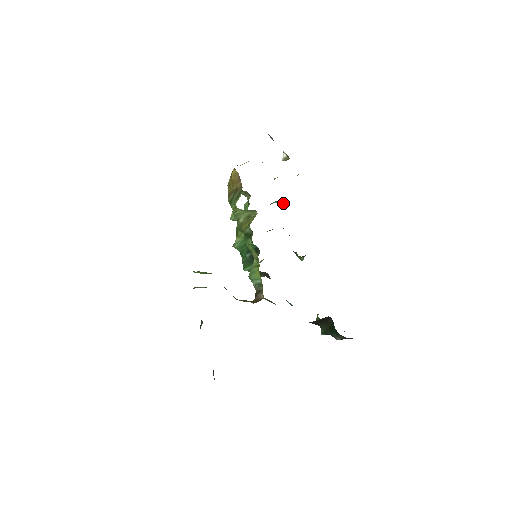
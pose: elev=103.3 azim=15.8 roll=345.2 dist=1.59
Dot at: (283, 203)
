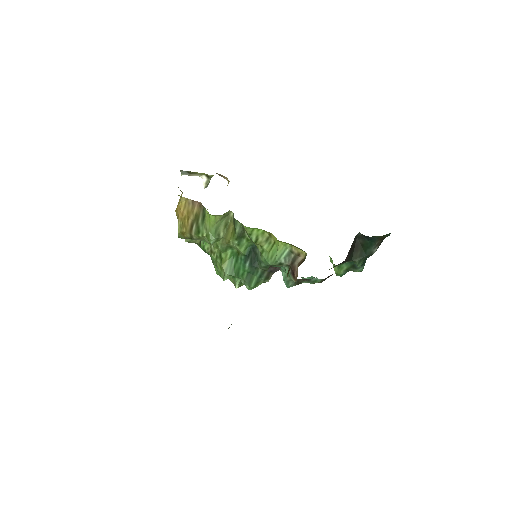
Dot at: occluded
